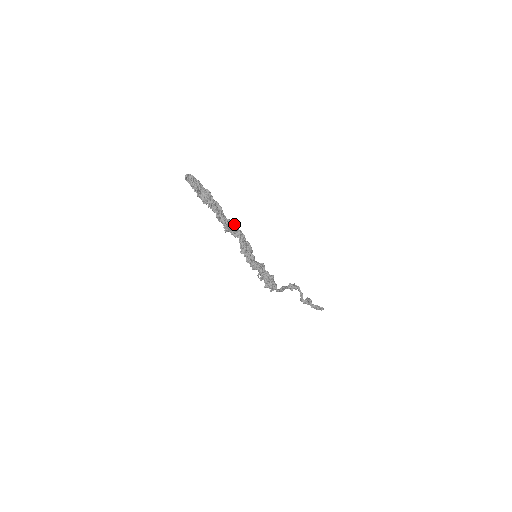
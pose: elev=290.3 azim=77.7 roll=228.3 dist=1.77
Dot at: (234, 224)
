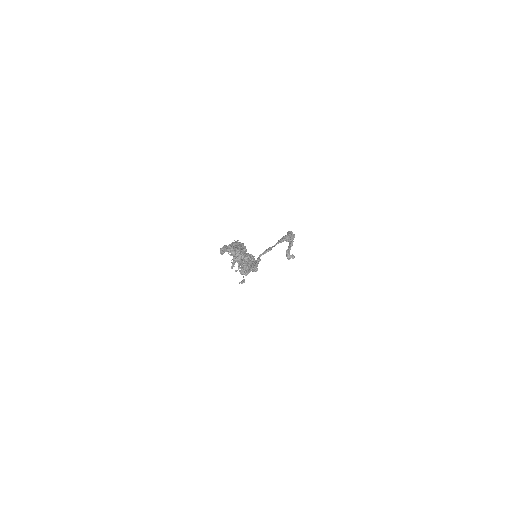
Dot at: (248, 259)
